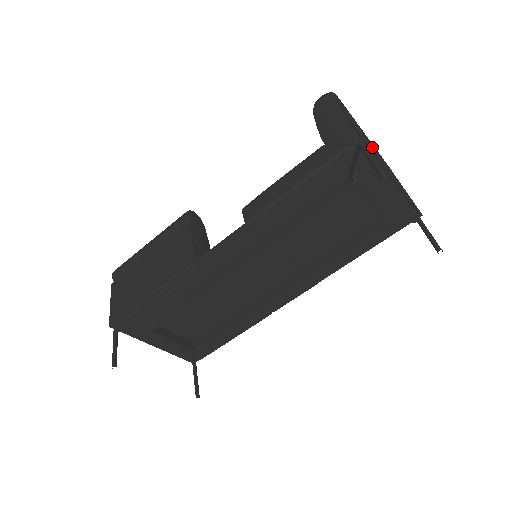
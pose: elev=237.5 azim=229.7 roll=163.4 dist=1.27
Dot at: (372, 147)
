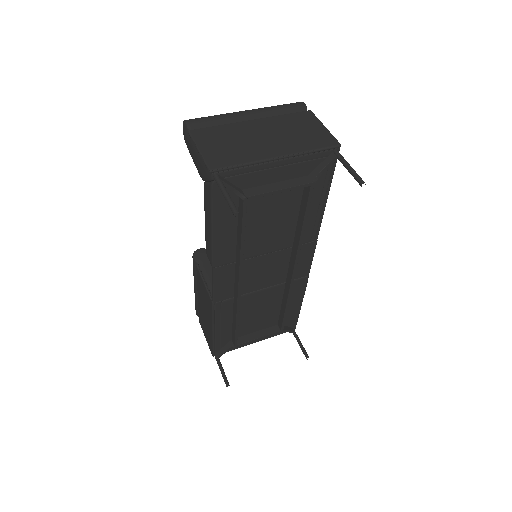
Dot at: (229, 167)
